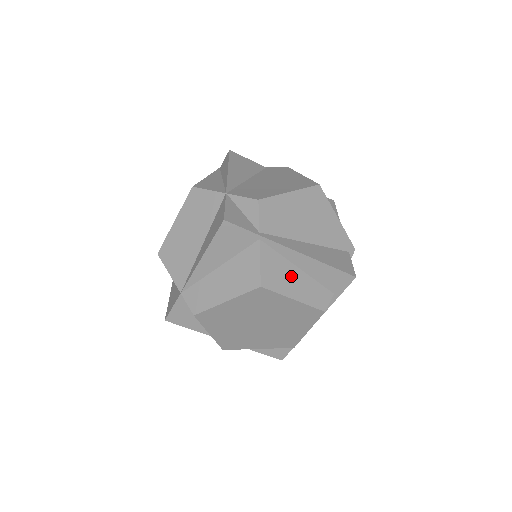
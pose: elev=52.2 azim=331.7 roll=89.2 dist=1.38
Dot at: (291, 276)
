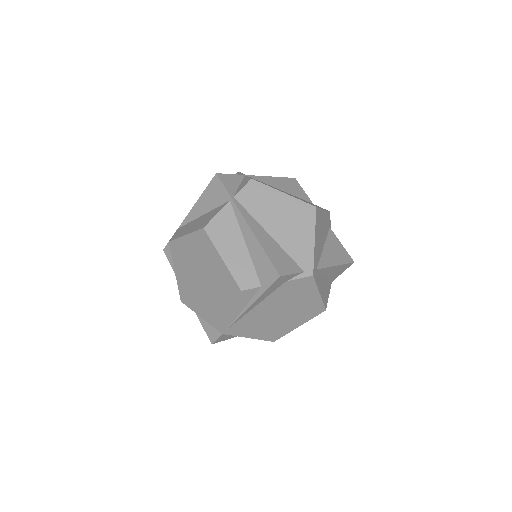
Dot at: (234, 242)
